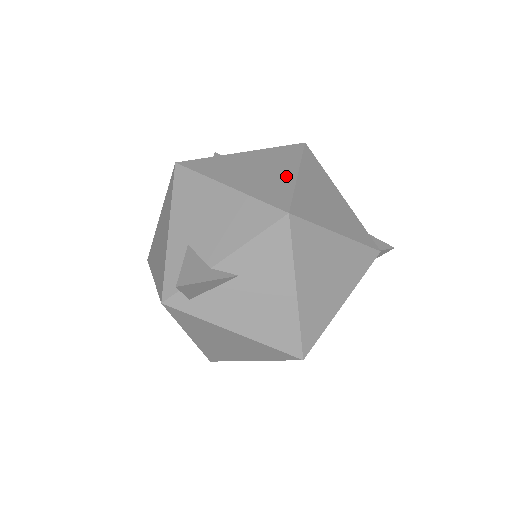
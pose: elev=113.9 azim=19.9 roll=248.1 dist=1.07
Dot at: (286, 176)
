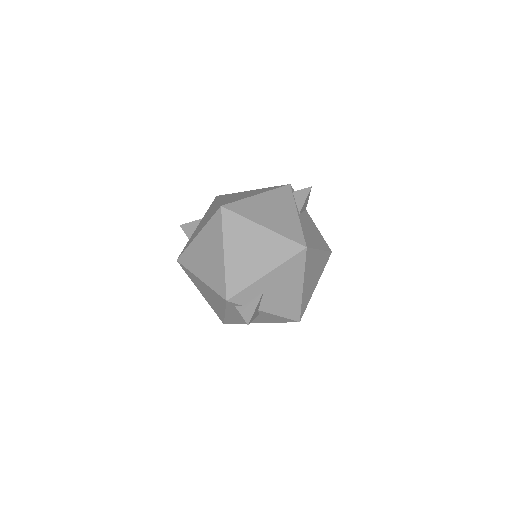
Dot at: (314, 287)
